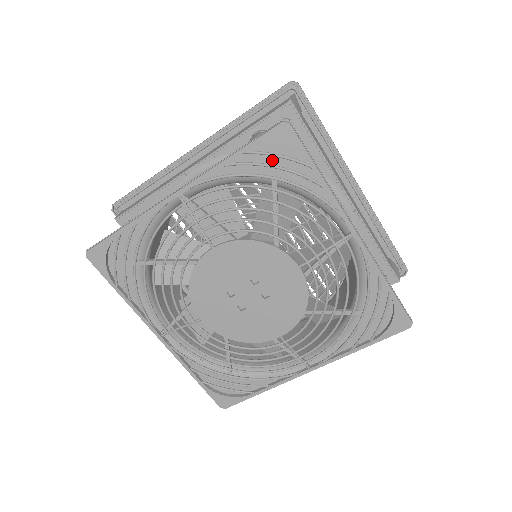
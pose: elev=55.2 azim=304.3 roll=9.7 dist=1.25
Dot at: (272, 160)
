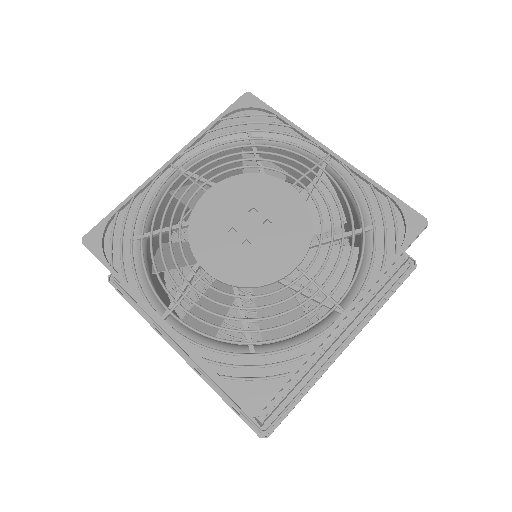
Dot at: (244, 121)
